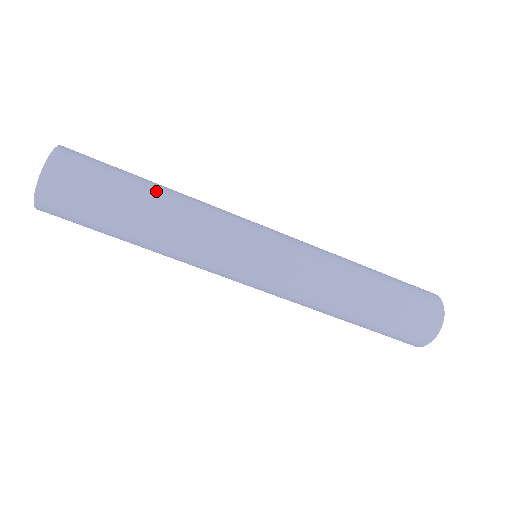
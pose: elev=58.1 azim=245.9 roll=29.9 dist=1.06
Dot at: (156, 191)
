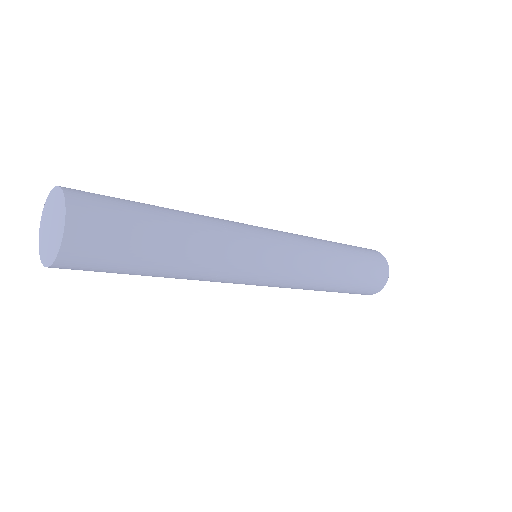
Dot at: (176, 256)
